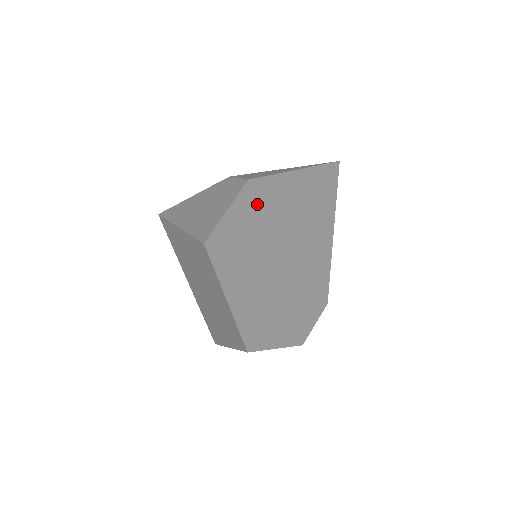
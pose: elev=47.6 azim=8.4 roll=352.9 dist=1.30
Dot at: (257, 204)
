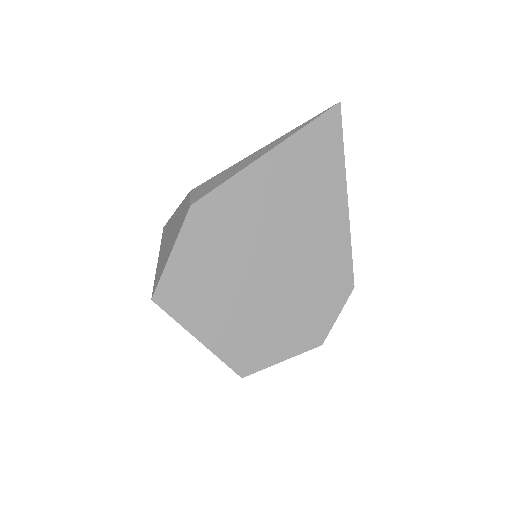
Dot at: (211, 226)
